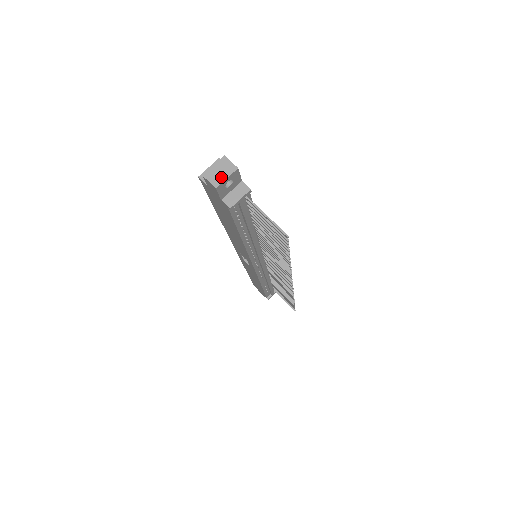
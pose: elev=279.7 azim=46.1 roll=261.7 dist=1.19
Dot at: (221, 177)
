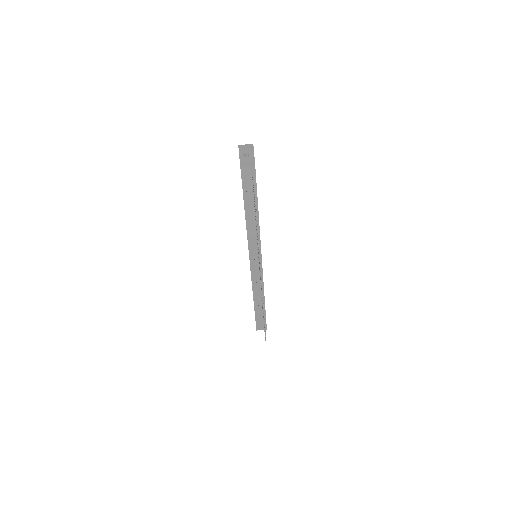
Dot at: (244, 148)
